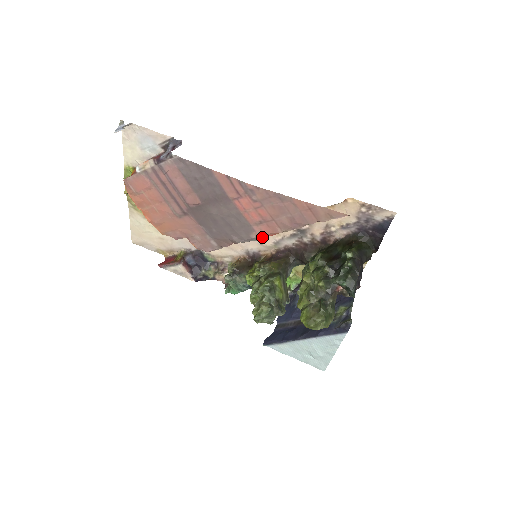
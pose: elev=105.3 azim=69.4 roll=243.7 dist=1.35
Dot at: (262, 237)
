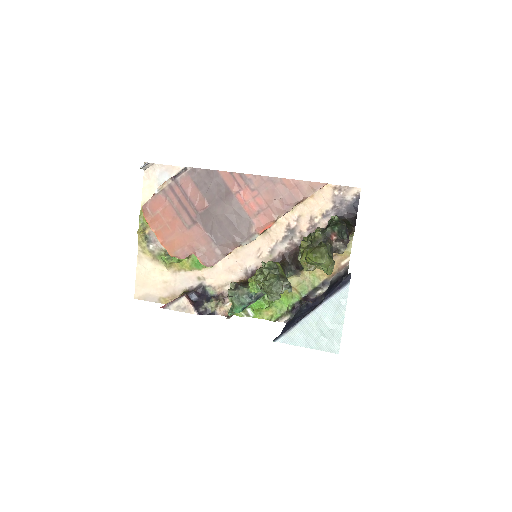
Dot at: (260, 232)
